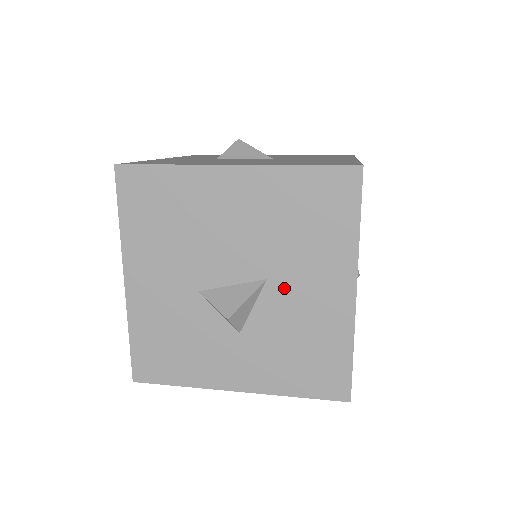
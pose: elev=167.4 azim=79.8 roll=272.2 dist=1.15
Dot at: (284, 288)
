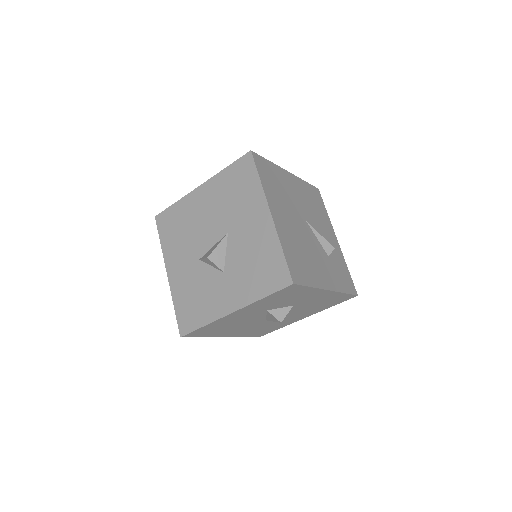
Dot at: (237, 233)
